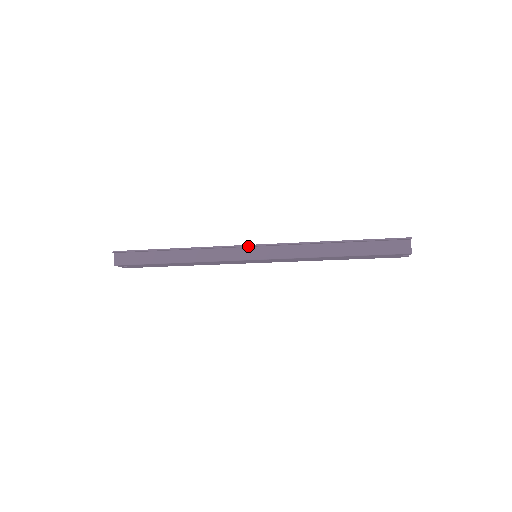
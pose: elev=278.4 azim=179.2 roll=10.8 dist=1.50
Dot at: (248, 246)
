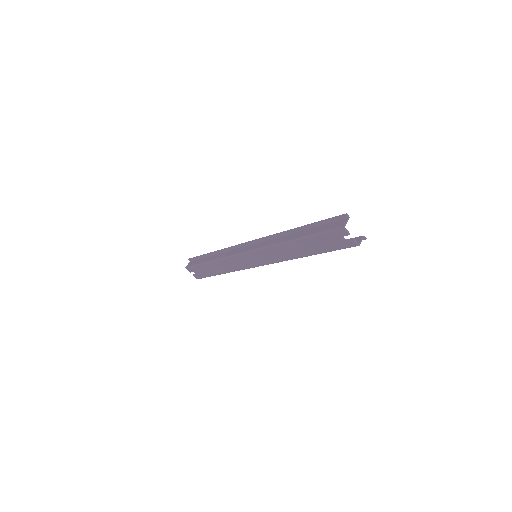
Dot at: (248, 243)
